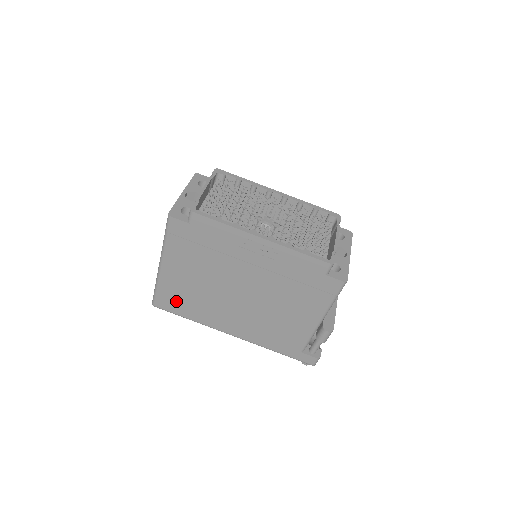
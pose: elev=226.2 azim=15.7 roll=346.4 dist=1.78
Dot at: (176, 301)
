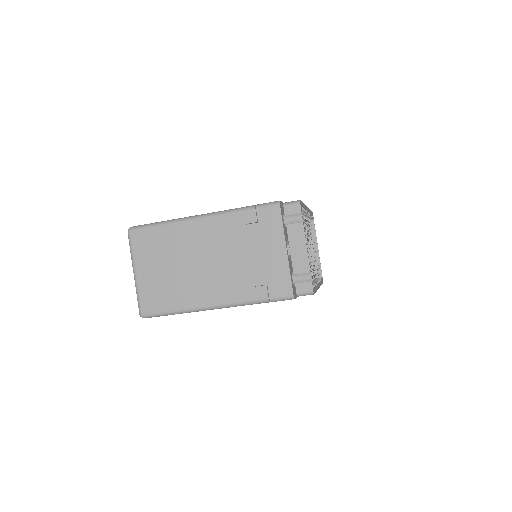
Dot at: occluded
